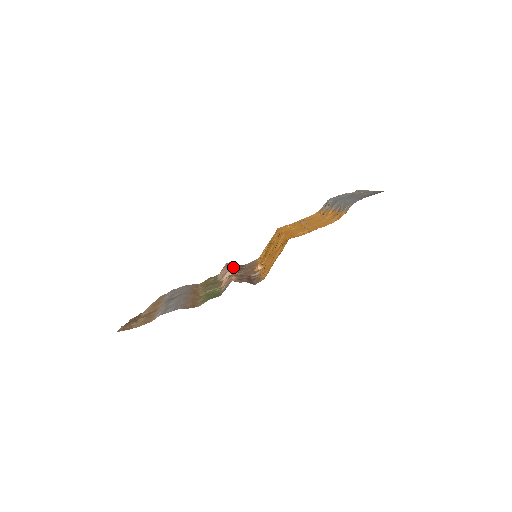
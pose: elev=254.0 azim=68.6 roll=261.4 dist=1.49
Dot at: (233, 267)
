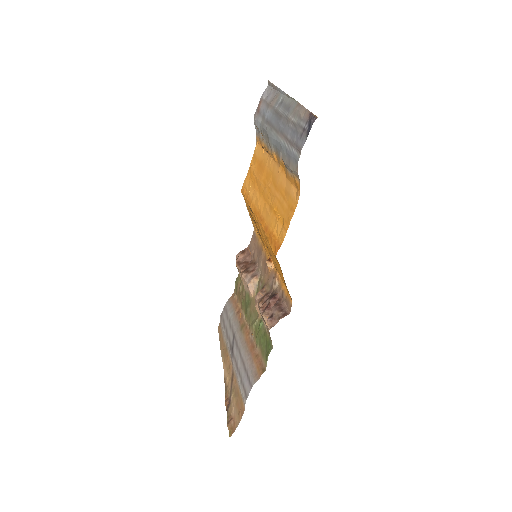
Dot at: (245, 264)
